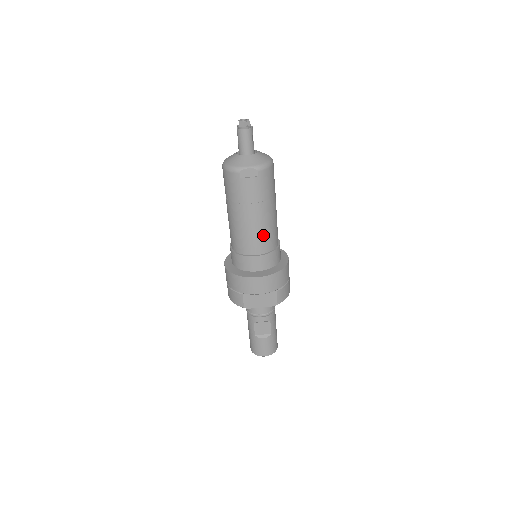
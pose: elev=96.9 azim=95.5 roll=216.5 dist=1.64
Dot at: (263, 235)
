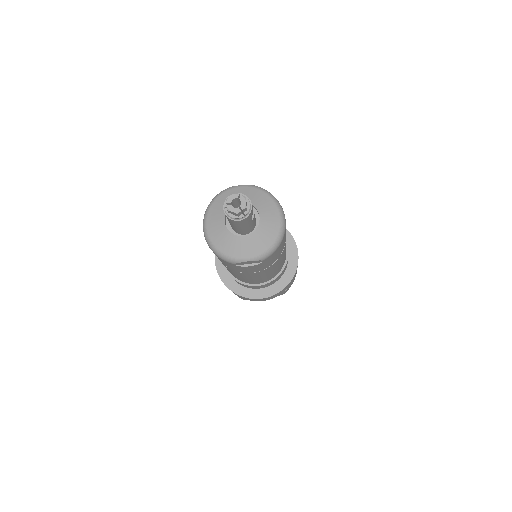
Dot at: (268, 276)
